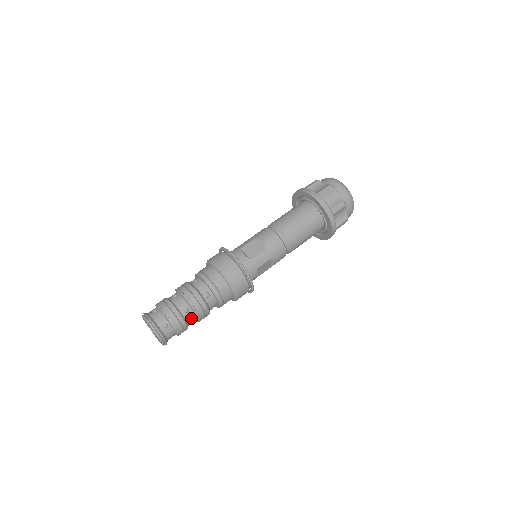
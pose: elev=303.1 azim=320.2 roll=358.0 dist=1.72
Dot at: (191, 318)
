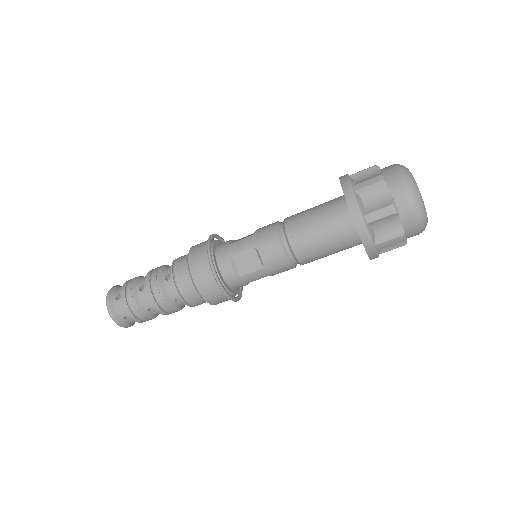
Dot at: (159, 313)
